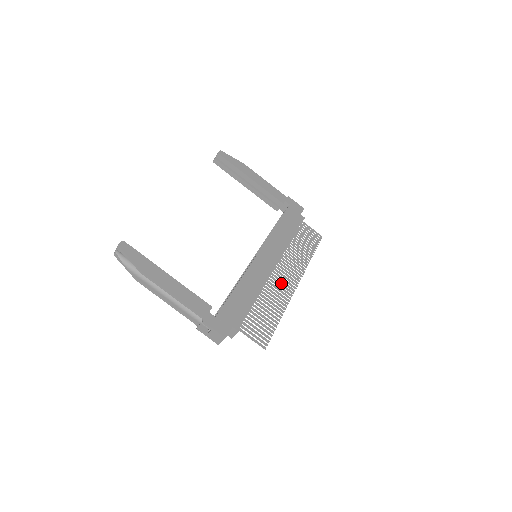
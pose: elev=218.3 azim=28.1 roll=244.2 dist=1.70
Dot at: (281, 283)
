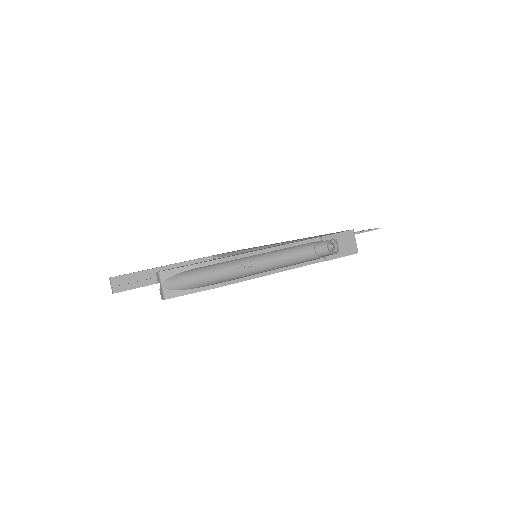
Dot at: occluded
